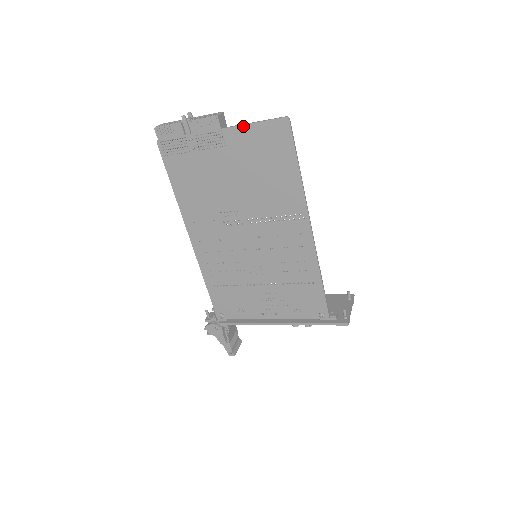
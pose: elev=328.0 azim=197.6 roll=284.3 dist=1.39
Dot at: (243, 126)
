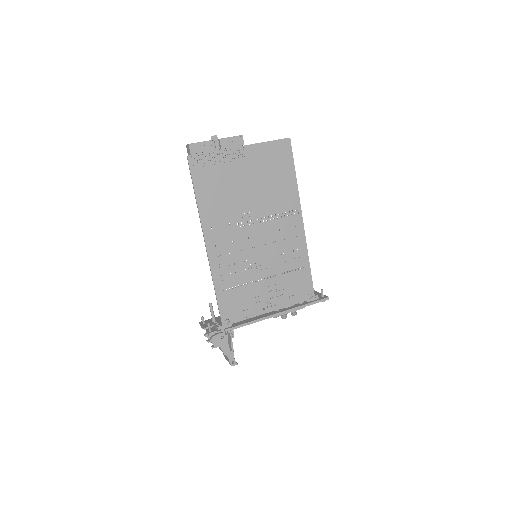
Dot at: (259, 144)
